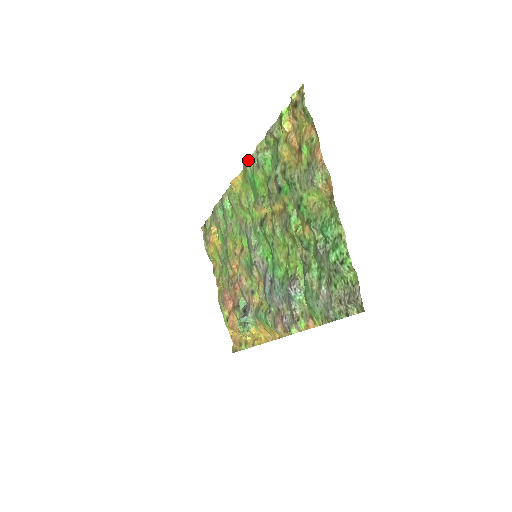
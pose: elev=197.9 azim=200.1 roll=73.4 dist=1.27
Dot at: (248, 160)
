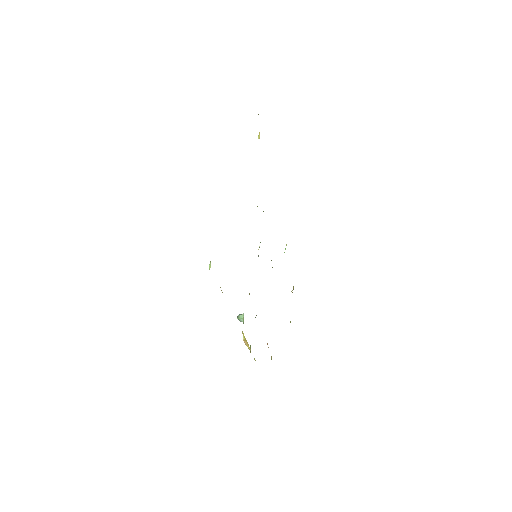
Dot at: occluded
